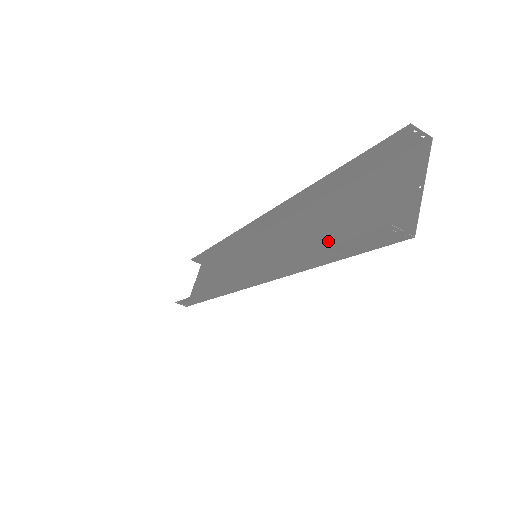
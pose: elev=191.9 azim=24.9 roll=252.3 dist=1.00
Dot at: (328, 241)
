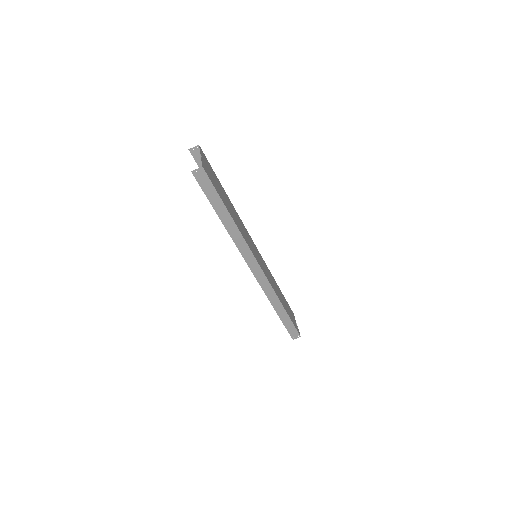
Dot at: (228, 206)
